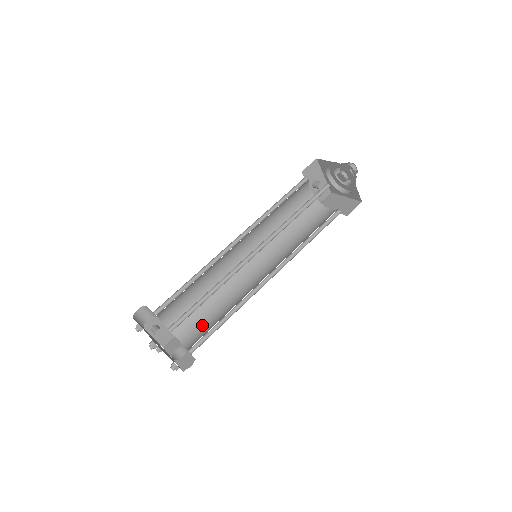
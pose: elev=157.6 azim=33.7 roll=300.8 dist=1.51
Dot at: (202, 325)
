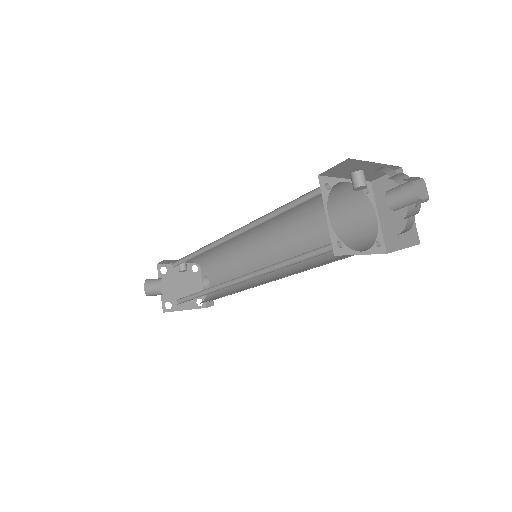
Dot at: (221, 272)
